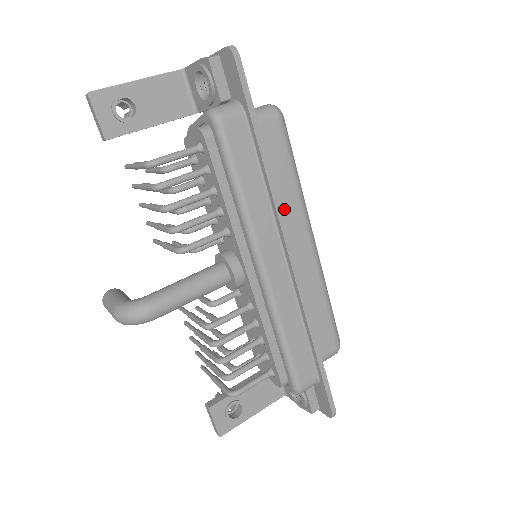
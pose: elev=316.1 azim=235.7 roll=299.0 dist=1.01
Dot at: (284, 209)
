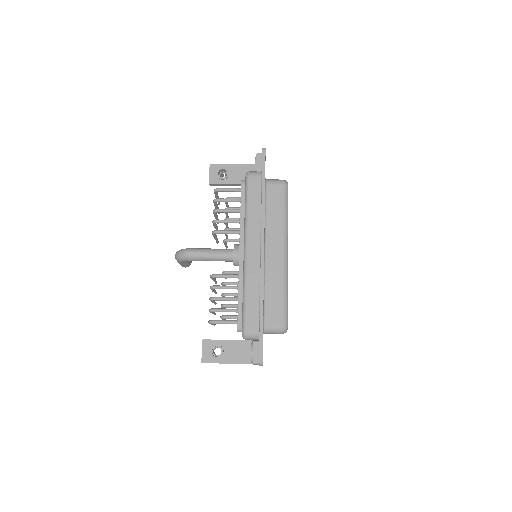
Dot at: (272, 228)
